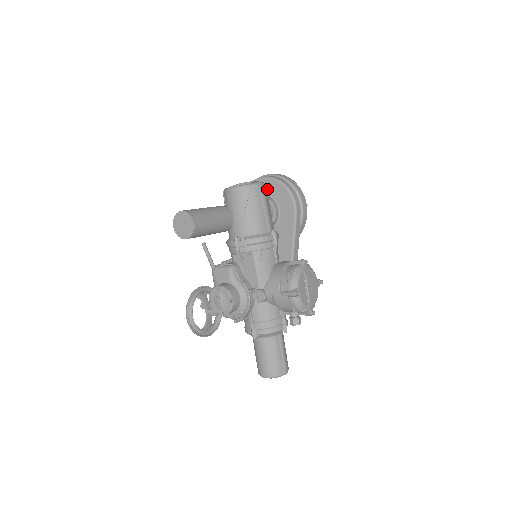
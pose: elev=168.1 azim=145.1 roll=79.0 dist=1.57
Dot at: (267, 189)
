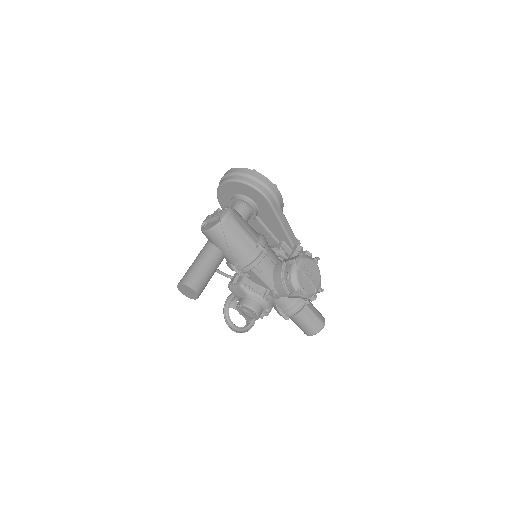
Dot at: (235, 190)
